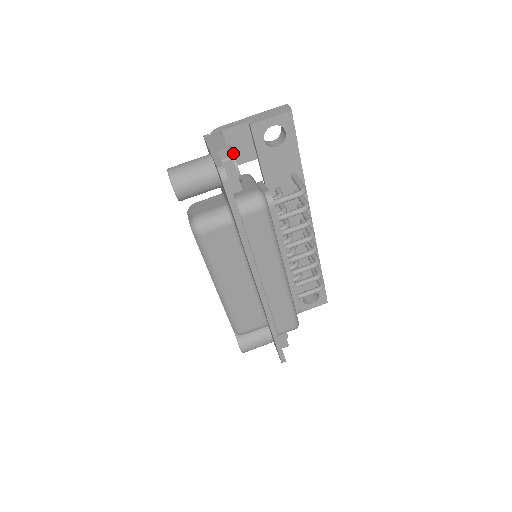
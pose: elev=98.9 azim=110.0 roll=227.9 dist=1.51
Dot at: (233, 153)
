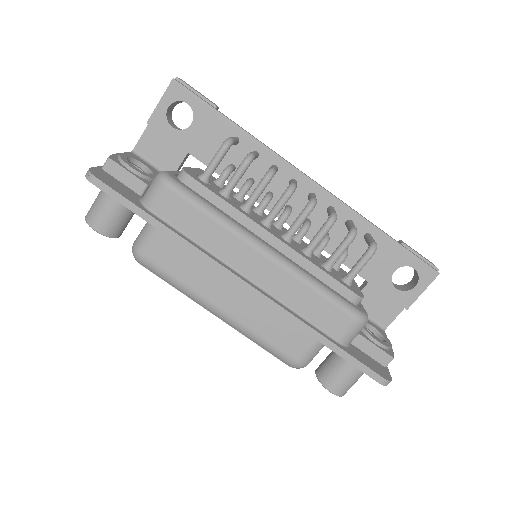
Dot at: (161, 163)
